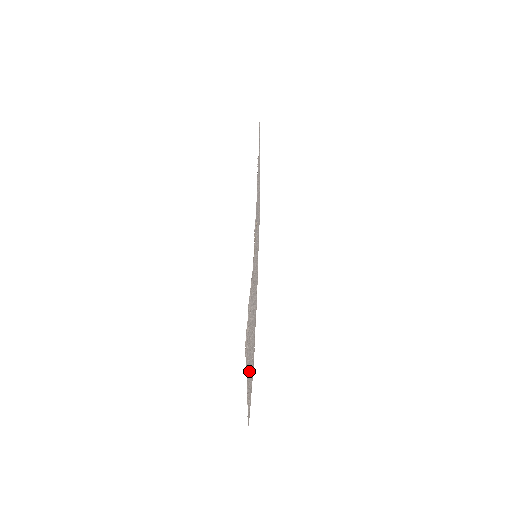
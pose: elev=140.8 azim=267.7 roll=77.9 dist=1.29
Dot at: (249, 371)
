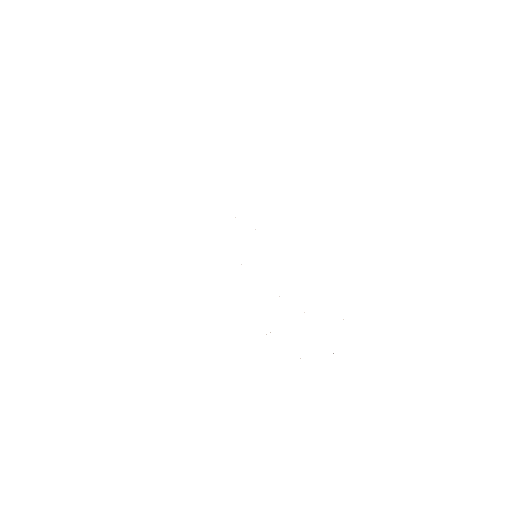
Dot at: occluded
